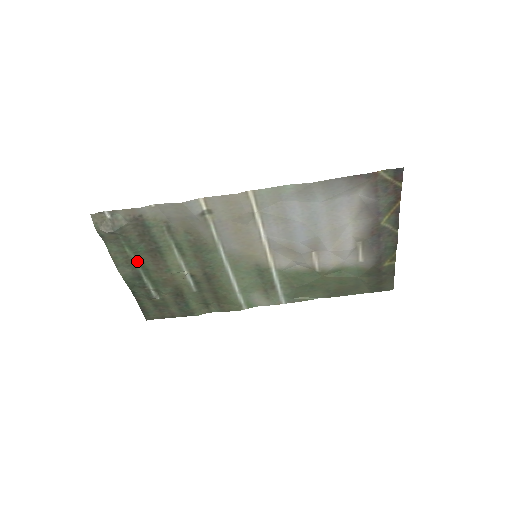
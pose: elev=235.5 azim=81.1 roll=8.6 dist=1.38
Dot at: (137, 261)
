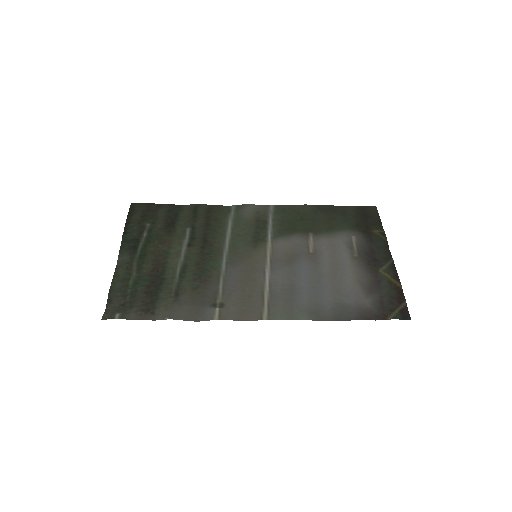
Dot at: (137, 265)
